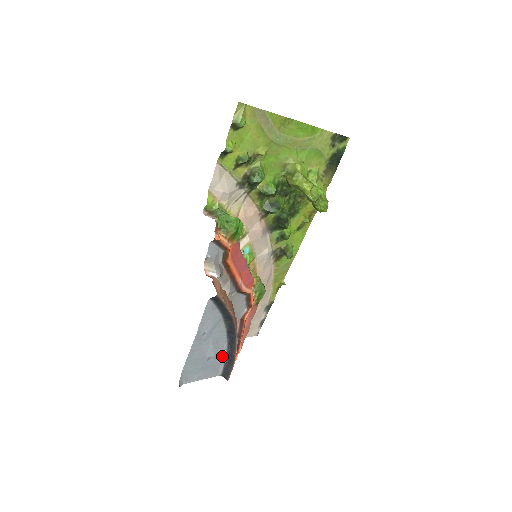
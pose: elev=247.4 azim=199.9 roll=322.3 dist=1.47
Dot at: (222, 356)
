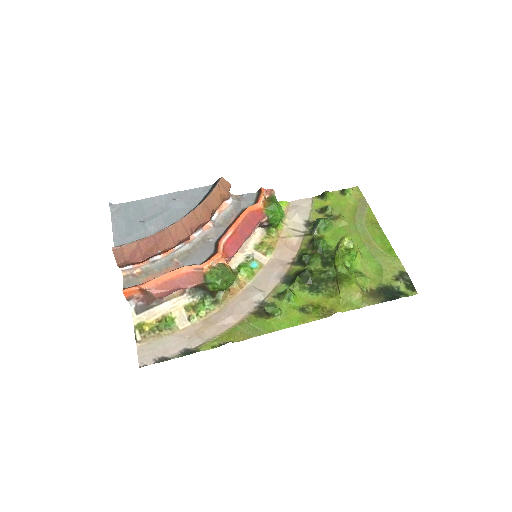
Dot at: (144, 236)
